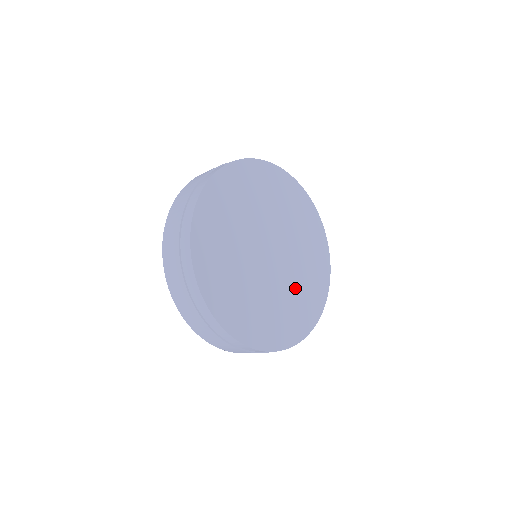
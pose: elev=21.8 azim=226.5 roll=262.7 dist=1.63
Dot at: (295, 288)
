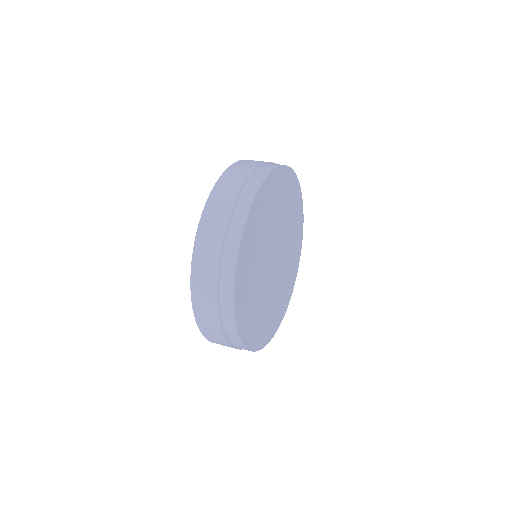
Dot at: (270, 303)
